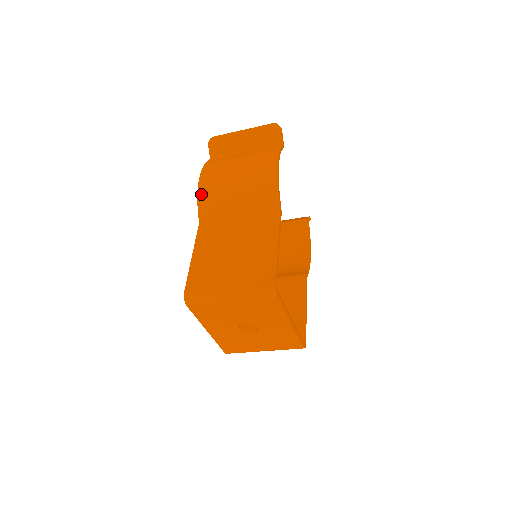
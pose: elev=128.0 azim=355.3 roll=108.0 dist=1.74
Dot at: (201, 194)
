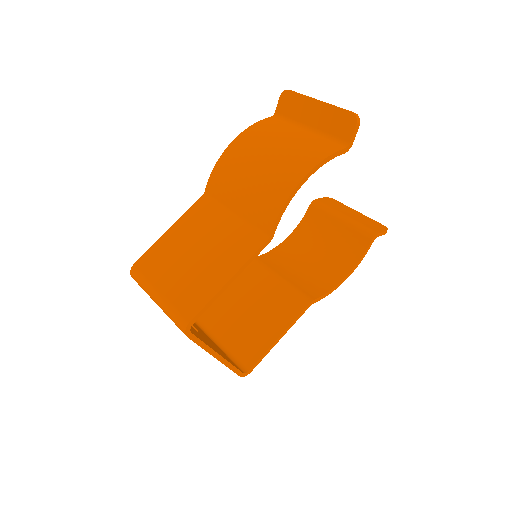
Dot at: (220, 163)
